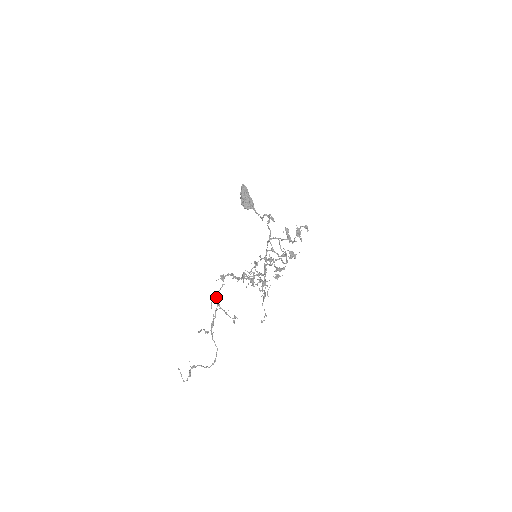
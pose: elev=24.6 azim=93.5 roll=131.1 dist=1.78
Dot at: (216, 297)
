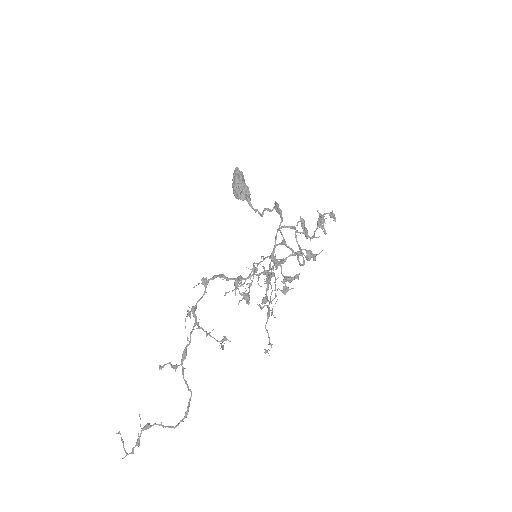
Dot at: (193, 311)
